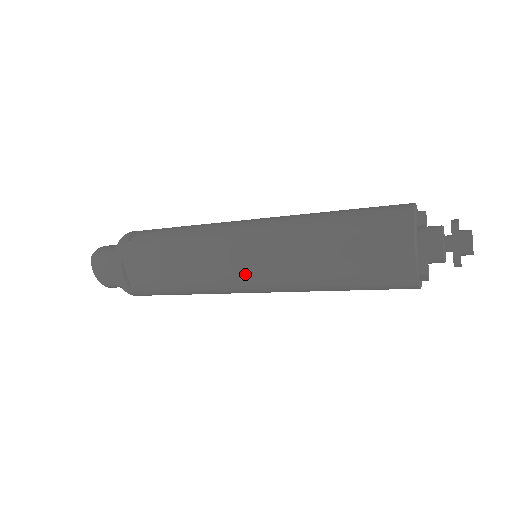
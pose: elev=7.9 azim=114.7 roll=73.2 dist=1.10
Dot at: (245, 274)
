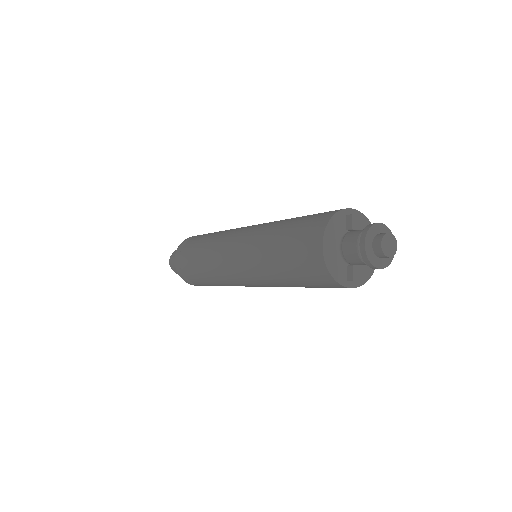
Dot at: (241, 280)
